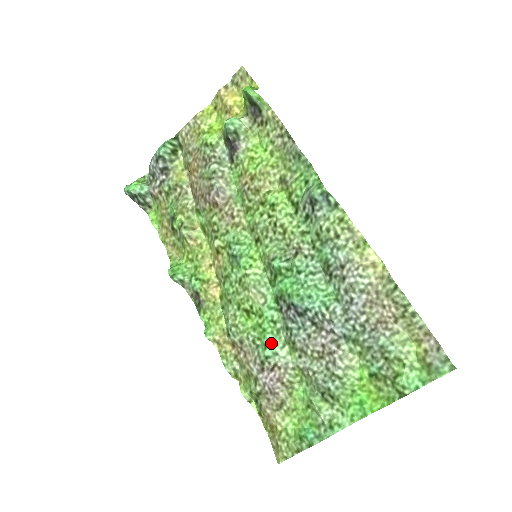
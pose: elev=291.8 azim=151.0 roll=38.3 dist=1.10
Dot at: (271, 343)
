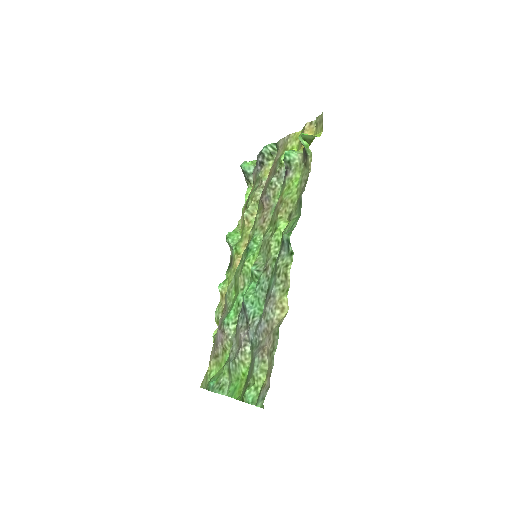
Dot at: (230, 316)
